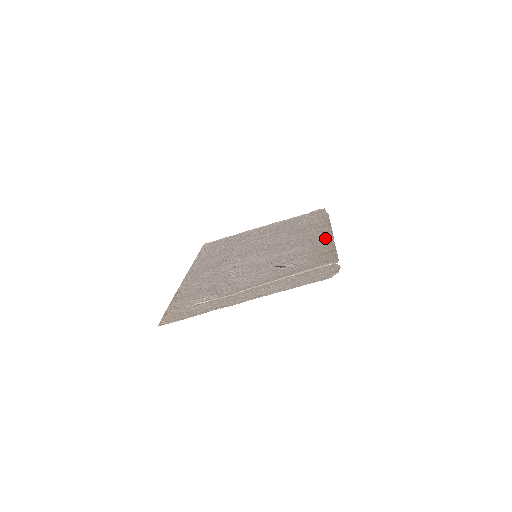
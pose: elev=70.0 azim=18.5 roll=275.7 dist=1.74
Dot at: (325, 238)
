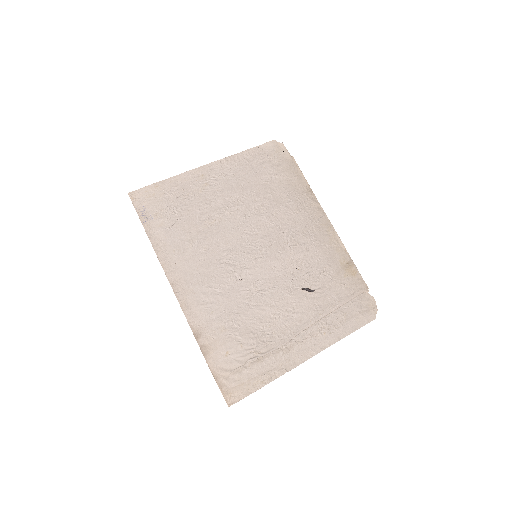
Dot at: (326, 231)
